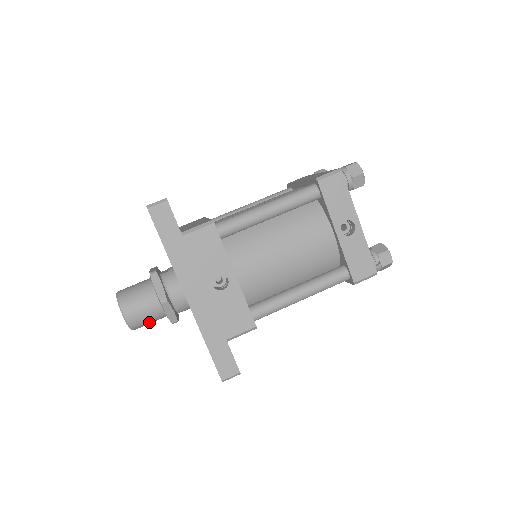
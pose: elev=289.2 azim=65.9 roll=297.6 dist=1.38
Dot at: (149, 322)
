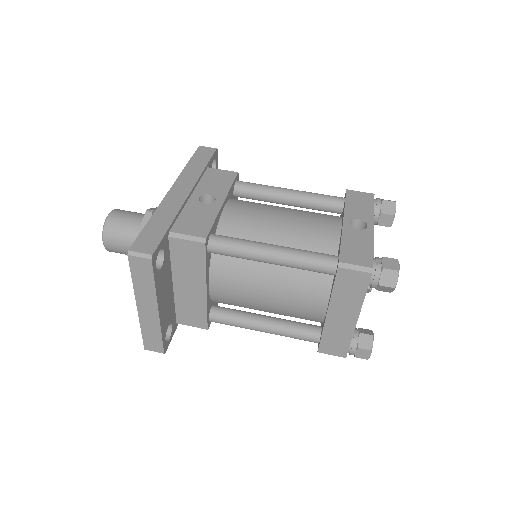
Dot at: (121, 235)
